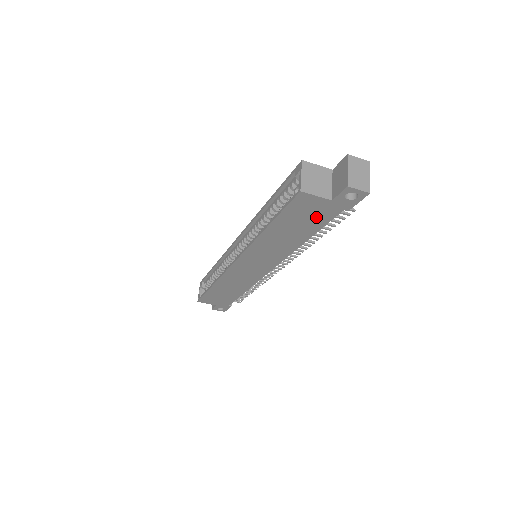
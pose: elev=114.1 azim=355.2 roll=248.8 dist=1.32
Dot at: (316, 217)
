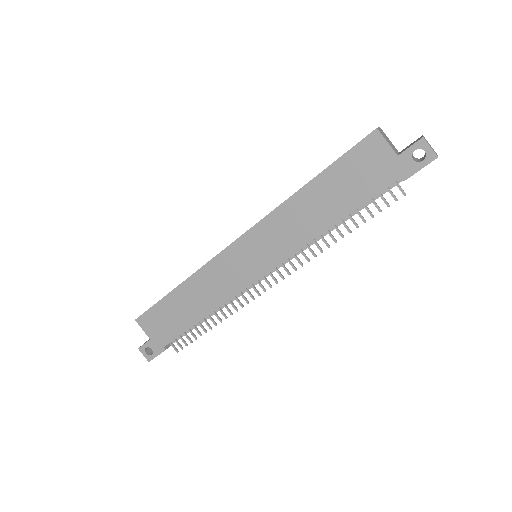
Dot at: (368, 180)
